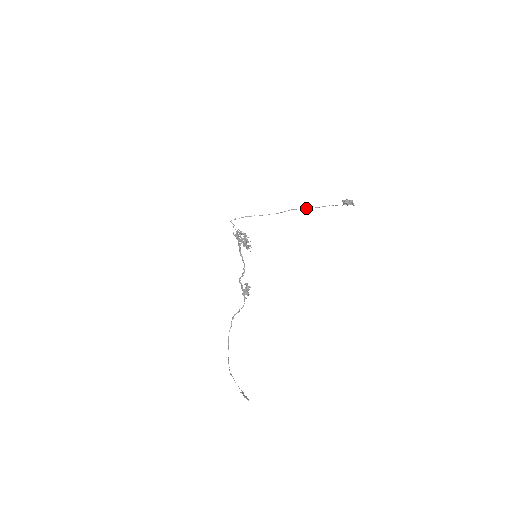
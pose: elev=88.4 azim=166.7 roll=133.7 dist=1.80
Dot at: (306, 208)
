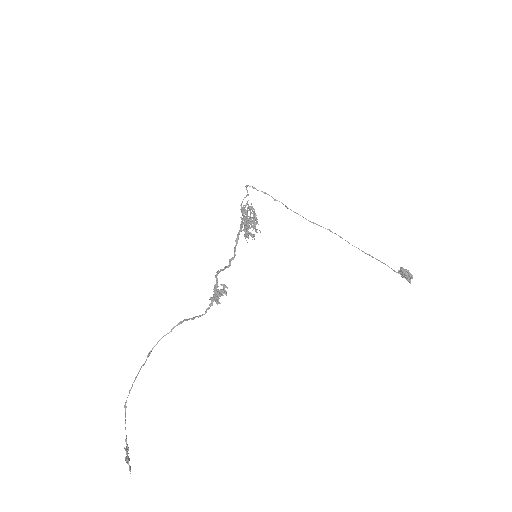
Dot at: occluded
